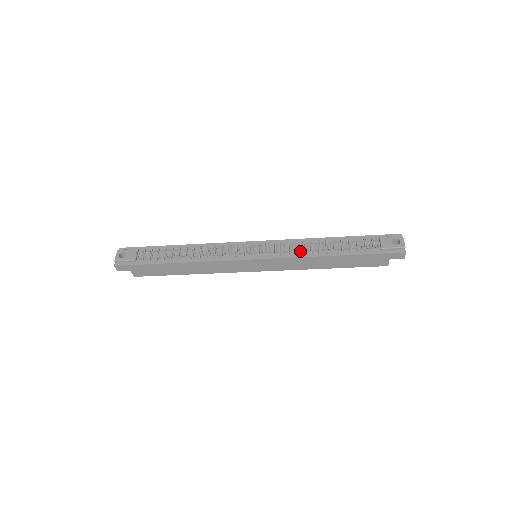
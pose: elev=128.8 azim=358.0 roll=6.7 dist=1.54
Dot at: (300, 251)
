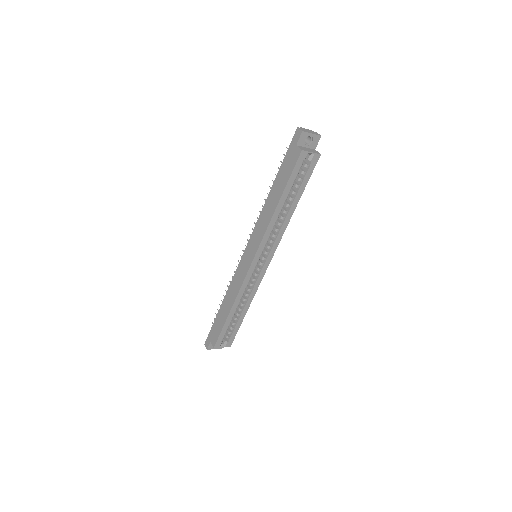
Dot at: occluded
